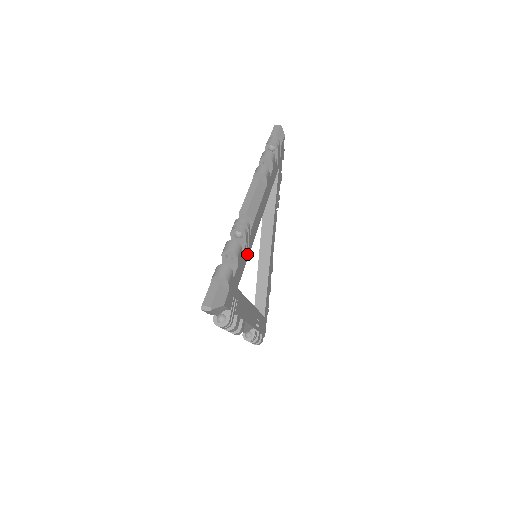
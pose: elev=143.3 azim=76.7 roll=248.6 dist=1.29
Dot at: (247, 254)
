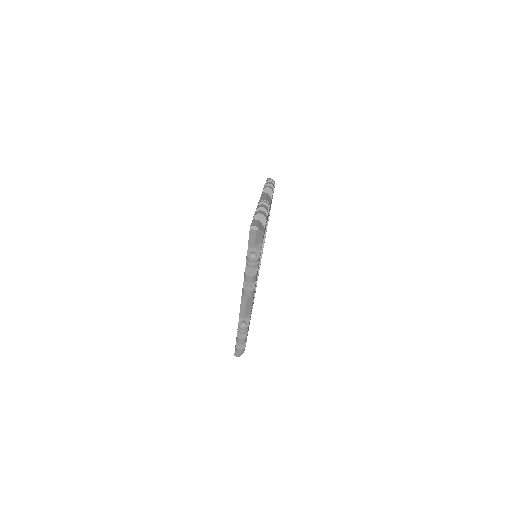
Dot at: occluded
